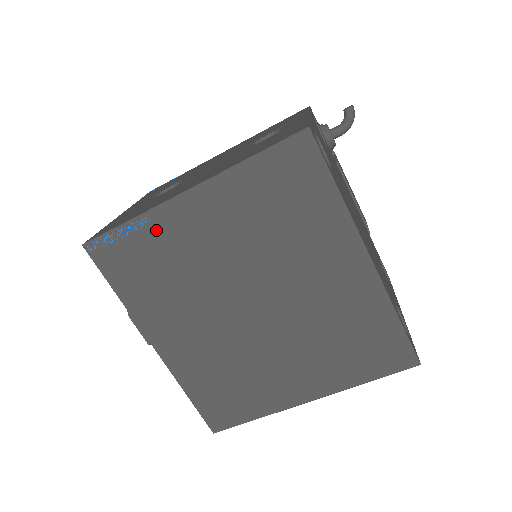
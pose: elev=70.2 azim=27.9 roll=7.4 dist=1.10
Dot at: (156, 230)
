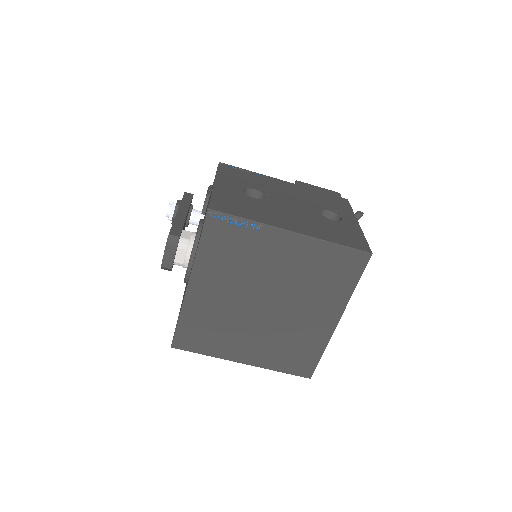
Dot at: (257, 235)
